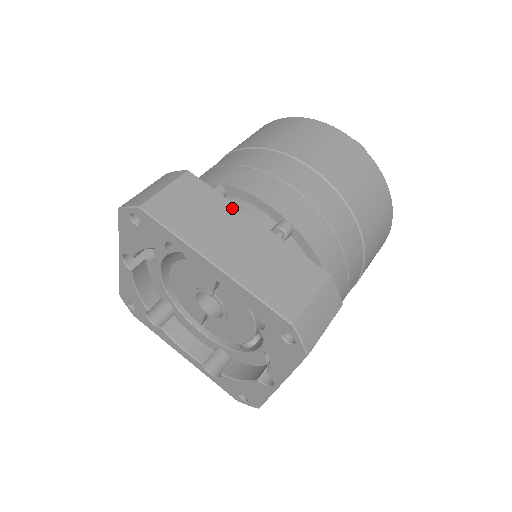
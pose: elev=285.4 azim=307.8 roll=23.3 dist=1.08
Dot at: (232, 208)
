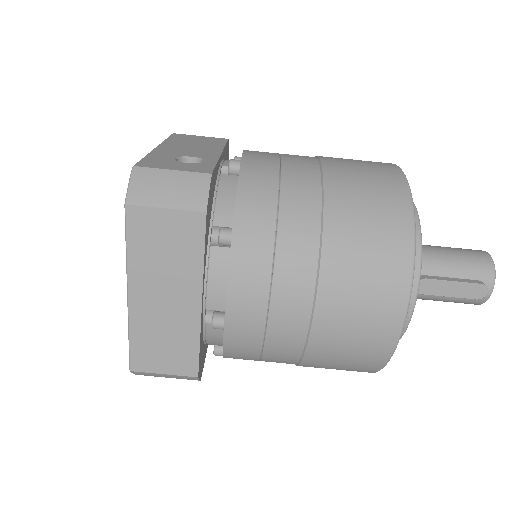
Dot at: (197, 276)
